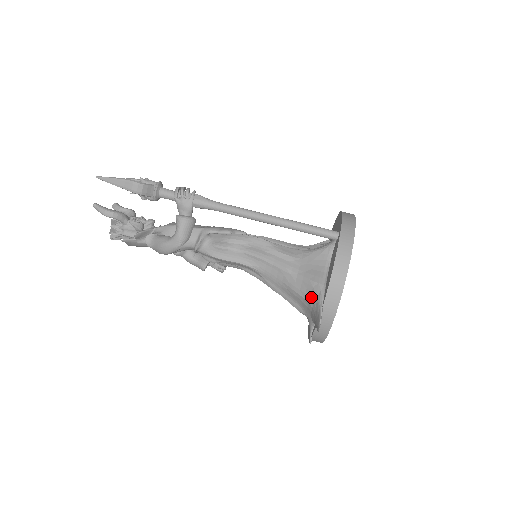
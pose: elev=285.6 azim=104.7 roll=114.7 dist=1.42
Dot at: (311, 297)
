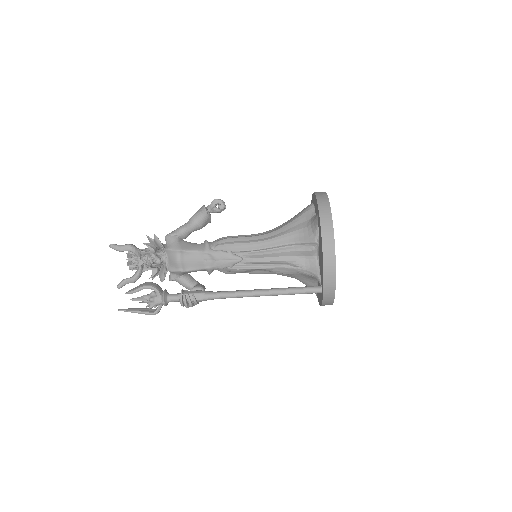
Dot at: occluded
